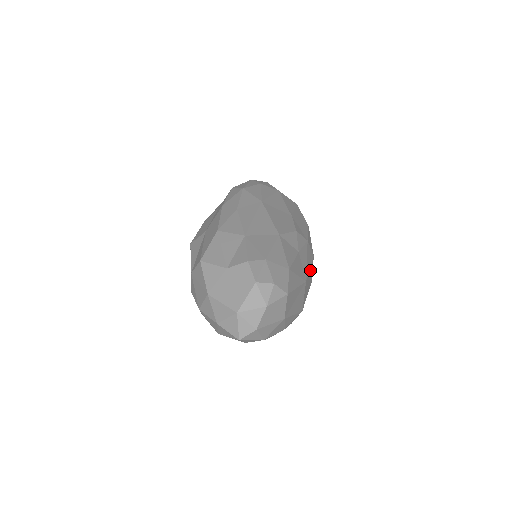
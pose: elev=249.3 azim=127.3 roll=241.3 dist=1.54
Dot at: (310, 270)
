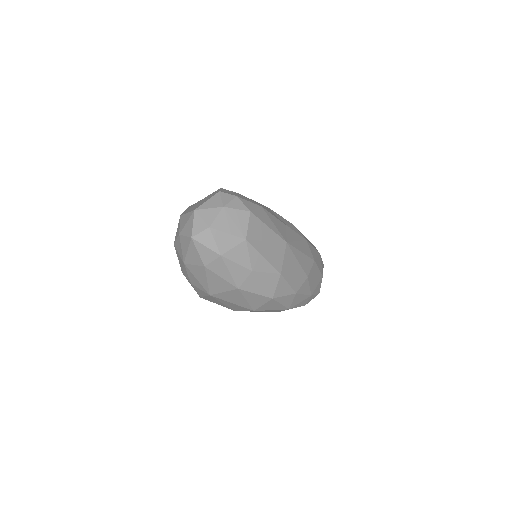
Dot at: (302, 256)
